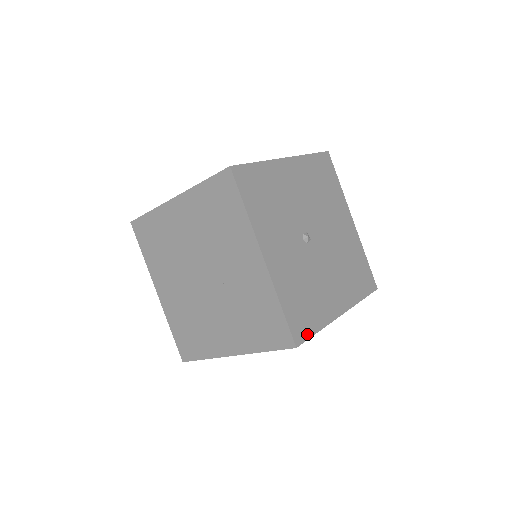
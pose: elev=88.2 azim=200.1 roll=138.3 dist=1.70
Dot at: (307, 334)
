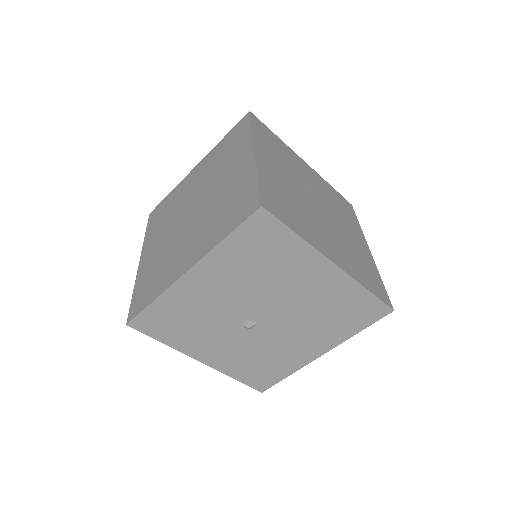
Dot at: (273, 382)
